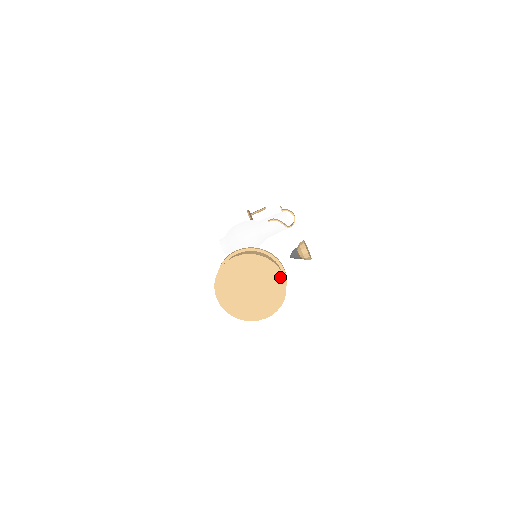
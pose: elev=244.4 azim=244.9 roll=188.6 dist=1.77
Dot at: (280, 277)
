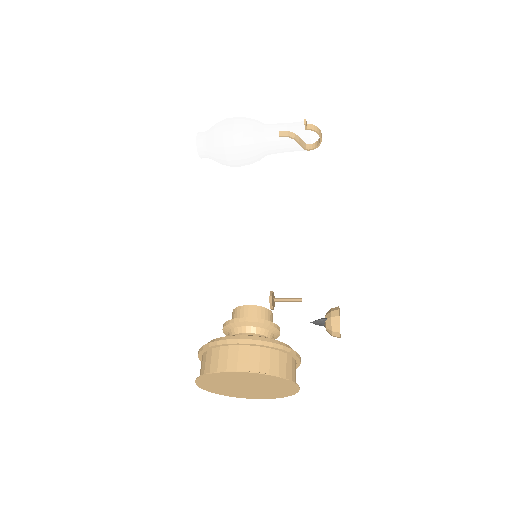
Dot at: (294, 388)
